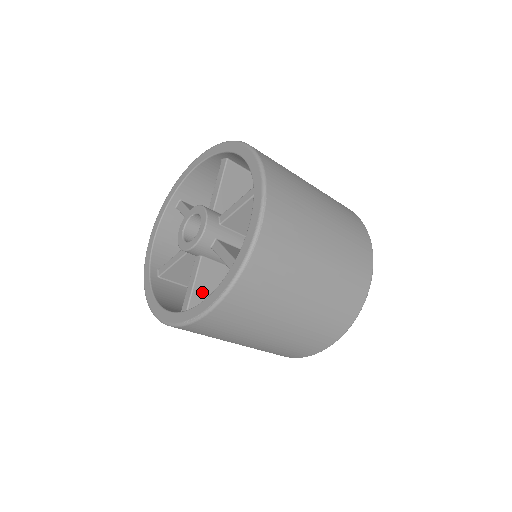
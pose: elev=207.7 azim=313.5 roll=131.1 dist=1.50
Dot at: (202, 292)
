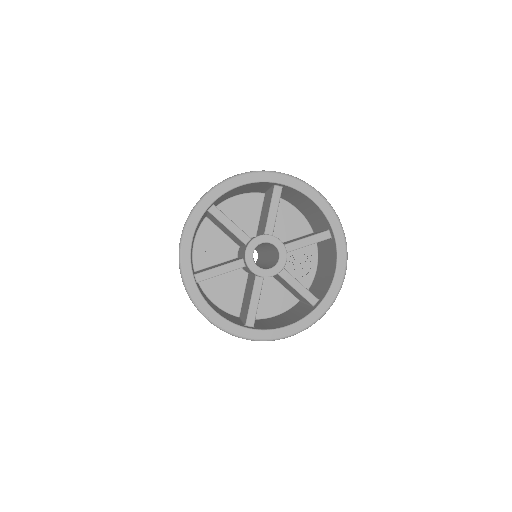
Dot at: occluded
